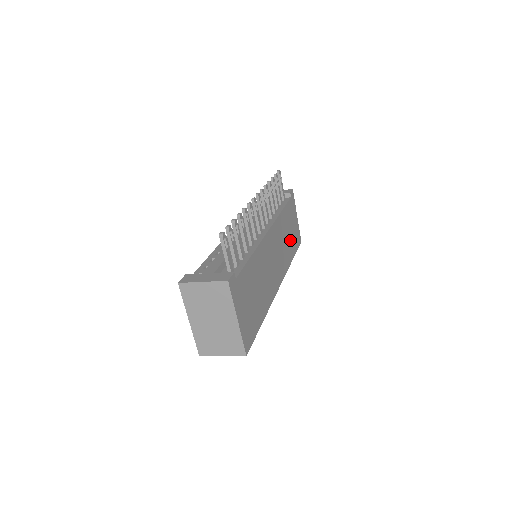
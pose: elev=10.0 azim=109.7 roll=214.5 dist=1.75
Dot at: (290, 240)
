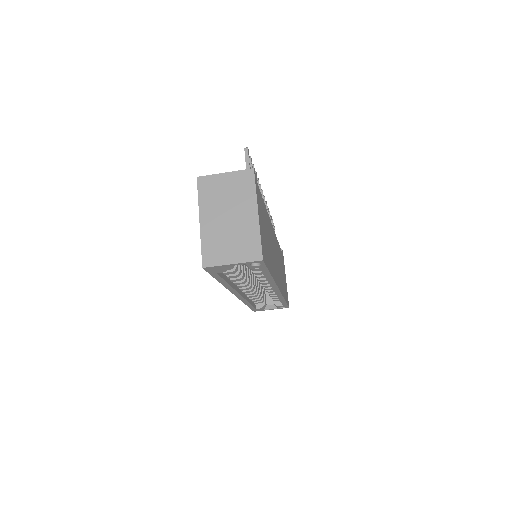
Dot at: (283, 281)
